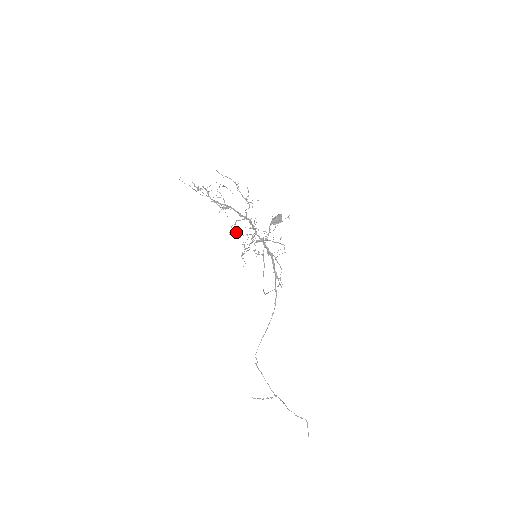
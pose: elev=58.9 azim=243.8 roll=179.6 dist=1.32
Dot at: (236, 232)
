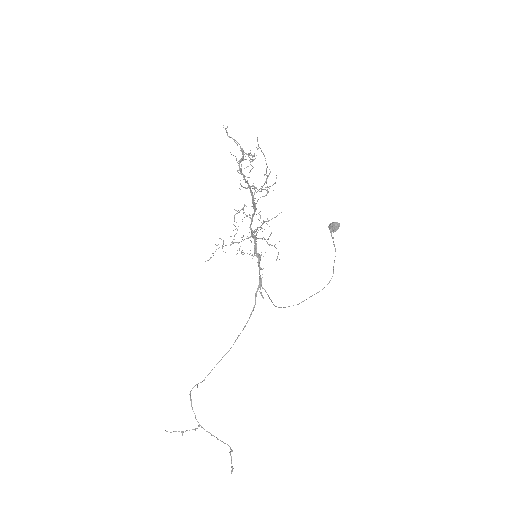
Dot at: (234, 219)
